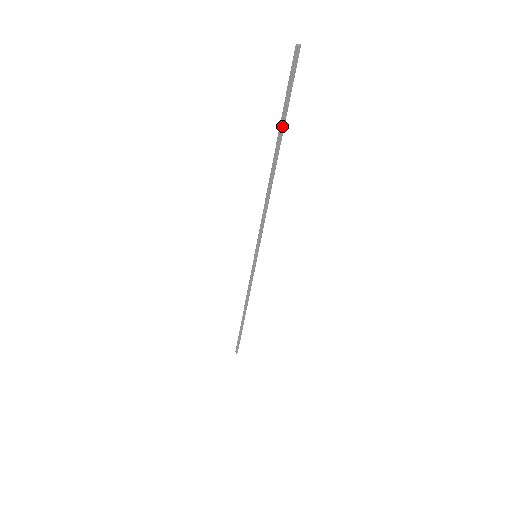
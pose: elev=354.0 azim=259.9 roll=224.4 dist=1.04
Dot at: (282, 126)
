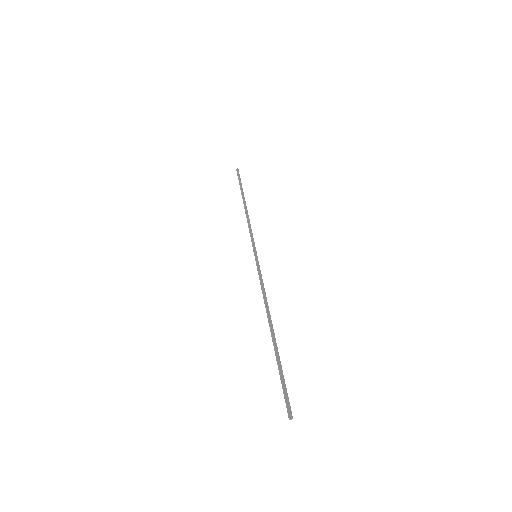
Dot at: (242, 188)
